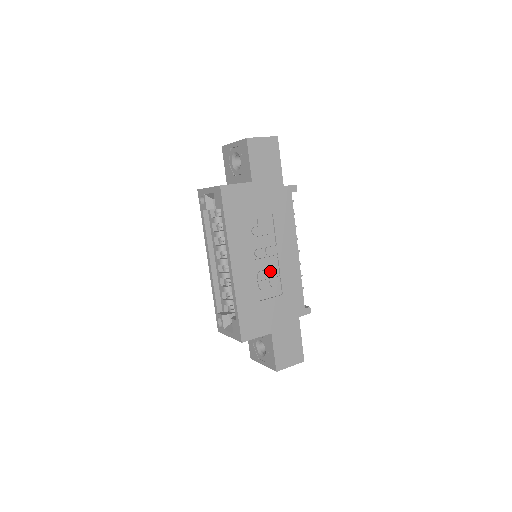
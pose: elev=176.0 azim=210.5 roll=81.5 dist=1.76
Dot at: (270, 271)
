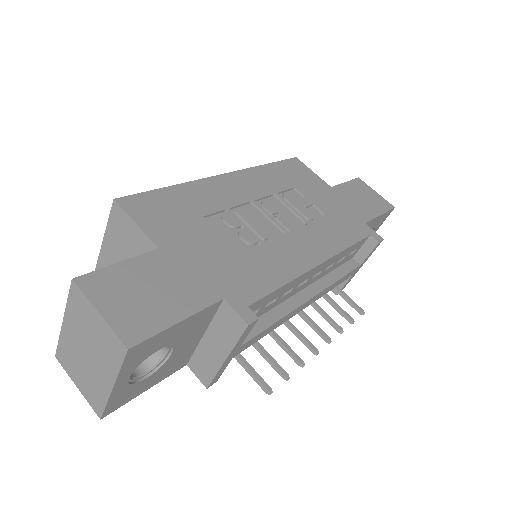
Dot at: (258, 226)
